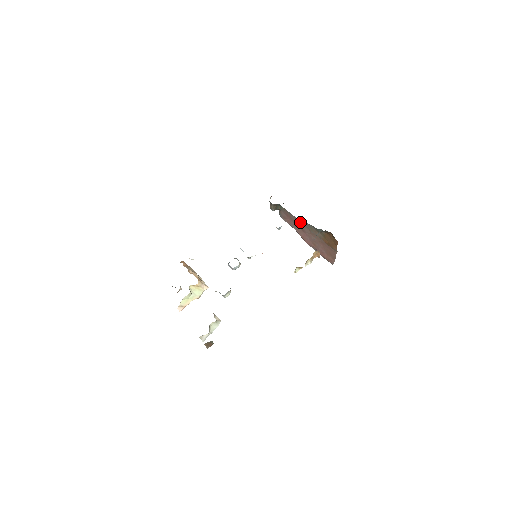
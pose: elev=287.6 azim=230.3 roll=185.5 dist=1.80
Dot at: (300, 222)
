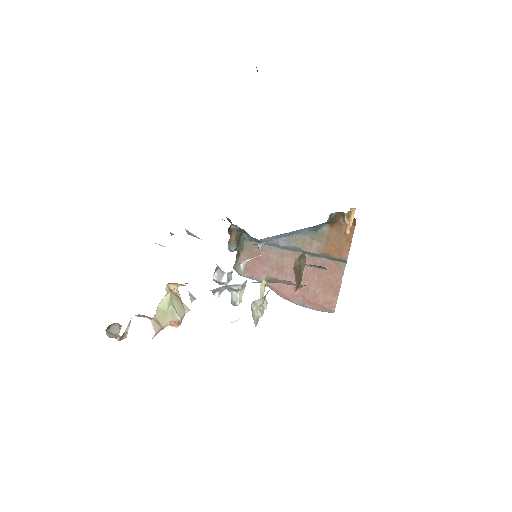
Dot at: (282, 245)
